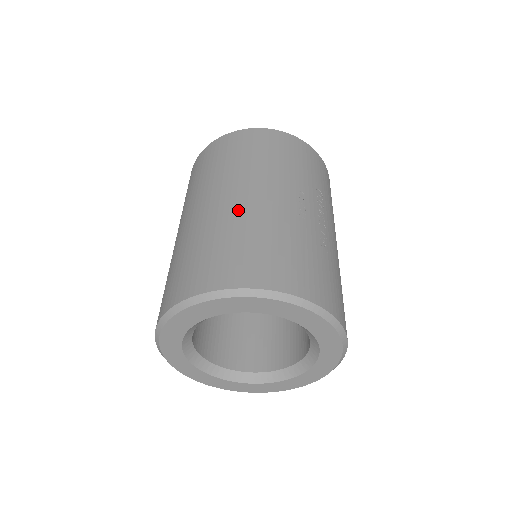
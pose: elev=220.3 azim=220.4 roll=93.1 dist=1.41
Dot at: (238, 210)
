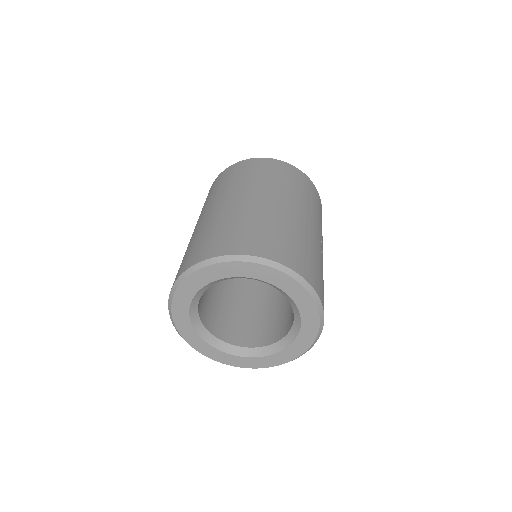
Dot at: (297, 222)
